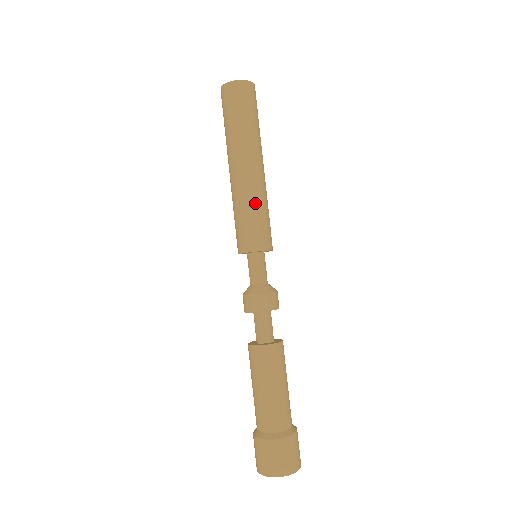
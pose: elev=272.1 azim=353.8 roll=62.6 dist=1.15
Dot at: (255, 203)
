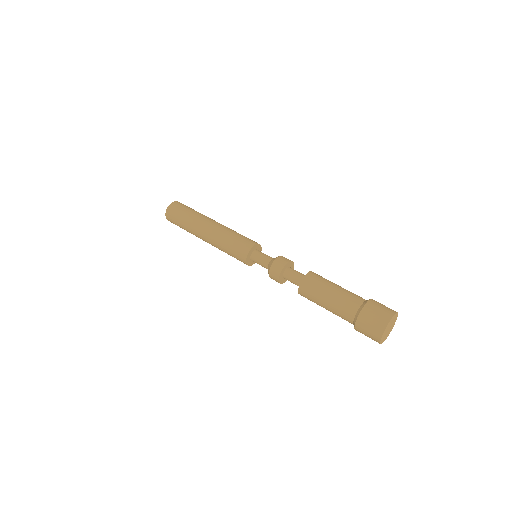
Dot at: (233, 231)
